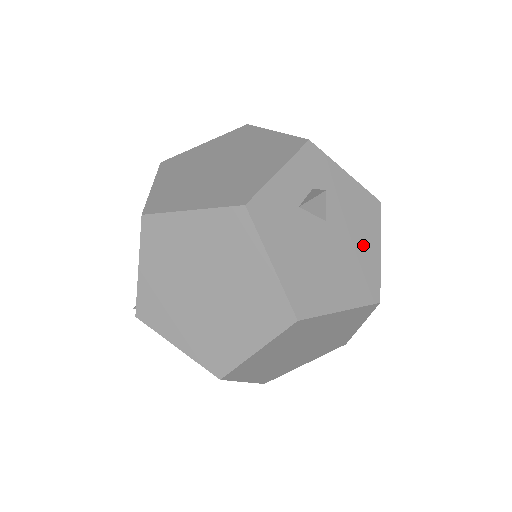
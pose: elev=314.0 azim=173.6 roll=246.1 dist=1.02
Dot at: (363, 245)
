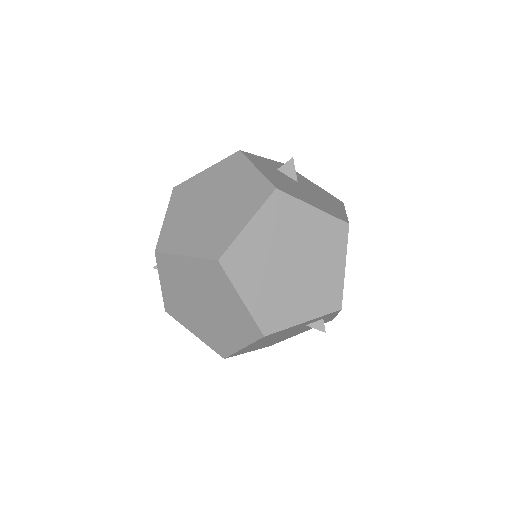
Dot at: (330, 203)
